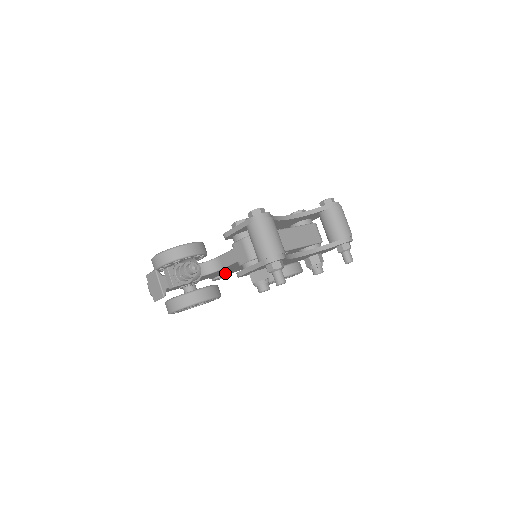
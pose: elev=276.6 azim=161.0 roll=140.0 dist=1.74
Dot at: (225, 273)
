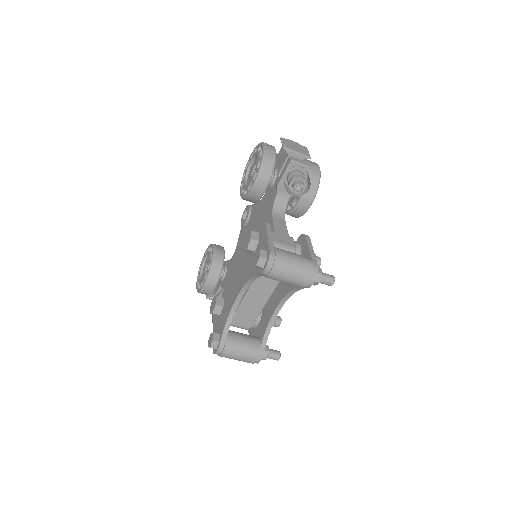
Dot at: occluded
